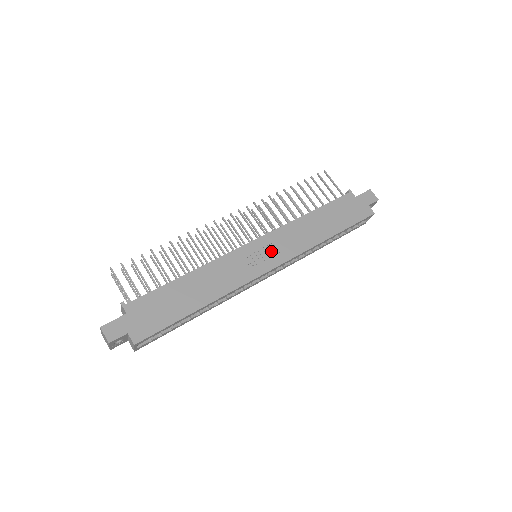
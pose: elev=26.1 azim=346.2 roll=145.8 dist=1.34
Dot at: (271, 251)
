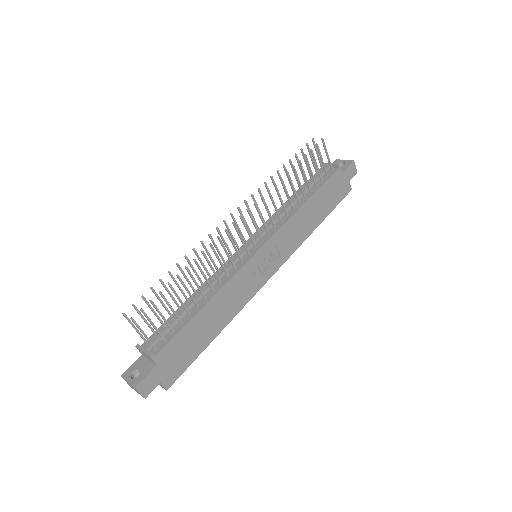
Dot at: (274, 256)
